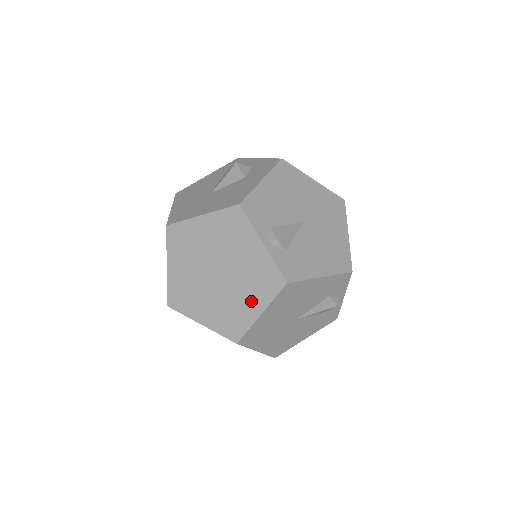
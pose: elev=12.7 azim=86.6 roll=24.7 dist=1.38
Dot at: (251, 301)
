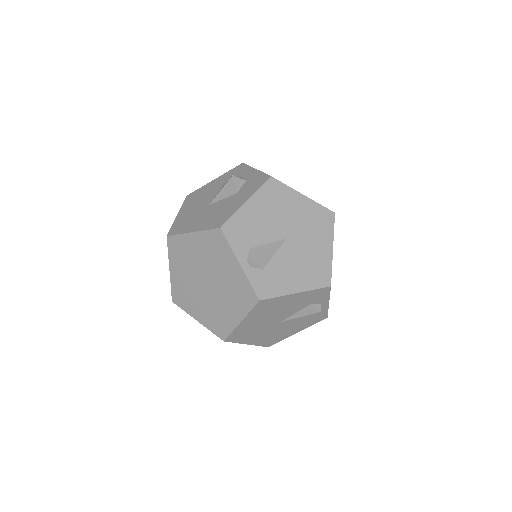
Dot at: (233, 310)
